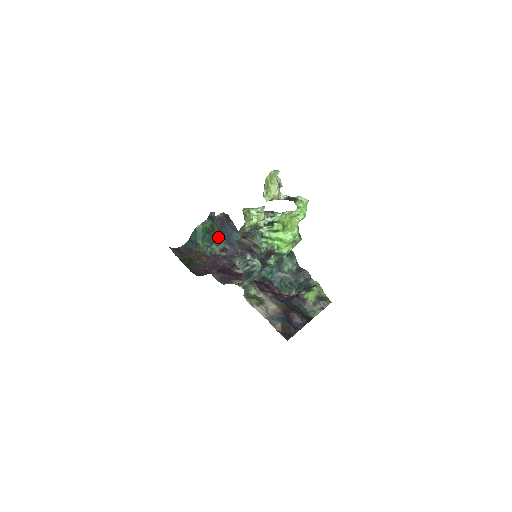
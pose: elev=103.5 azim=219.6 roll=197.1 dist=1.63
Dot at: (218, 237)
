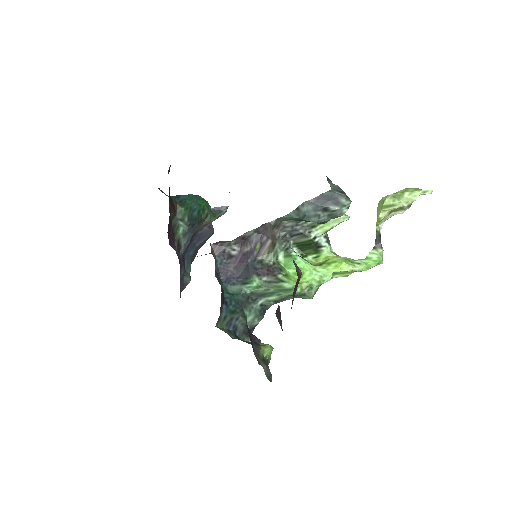
Dot at: (194, 232)
